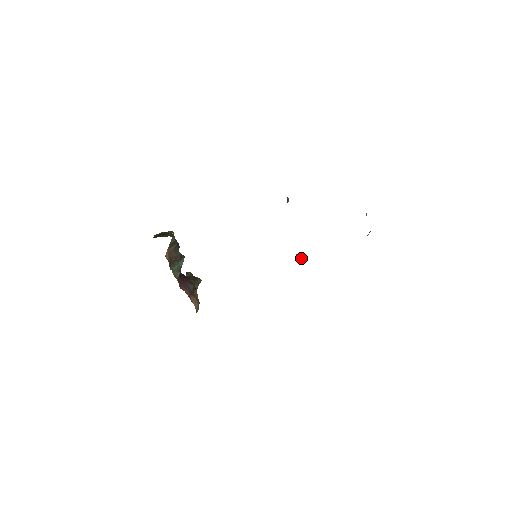
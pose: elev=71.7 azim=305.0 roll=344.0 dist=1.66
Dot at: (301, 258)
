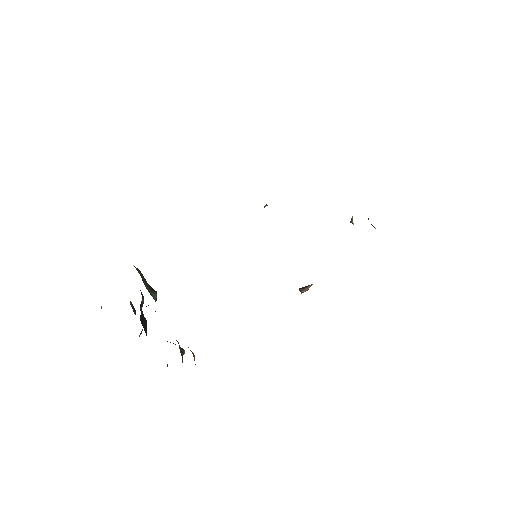
Dot at: occluded
